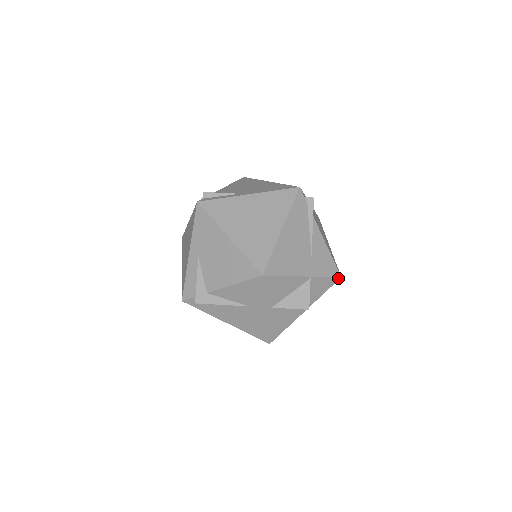
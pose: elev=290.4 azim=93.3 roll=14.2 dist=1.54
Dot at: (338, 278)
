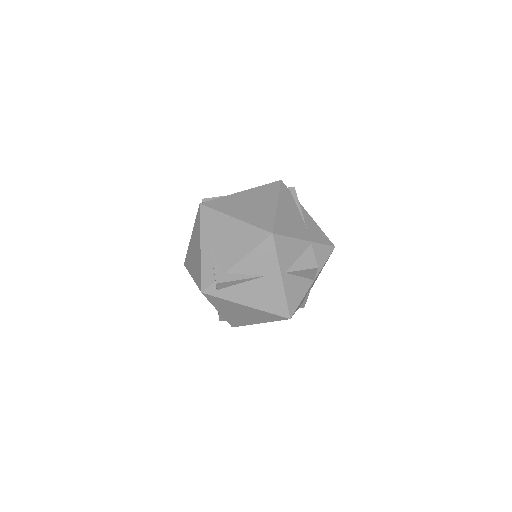
Dot at: (333, 247)
